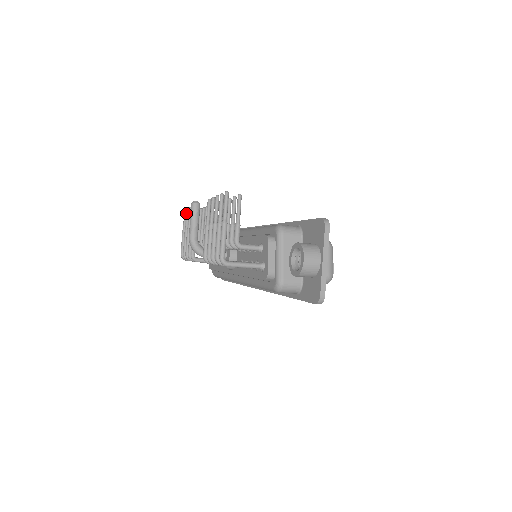
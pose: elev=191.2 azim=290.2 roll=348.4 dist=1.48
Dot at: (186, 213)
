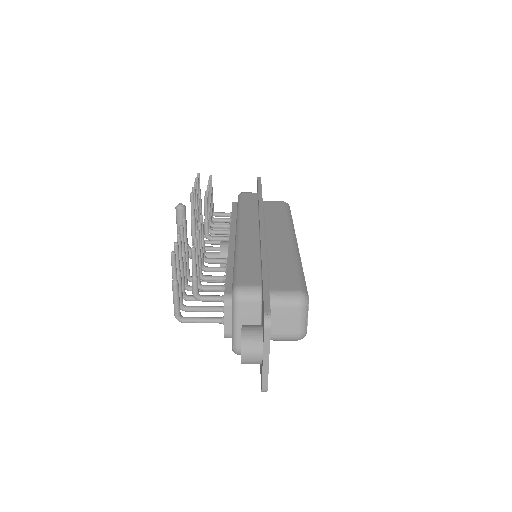
Dot at: occluded
